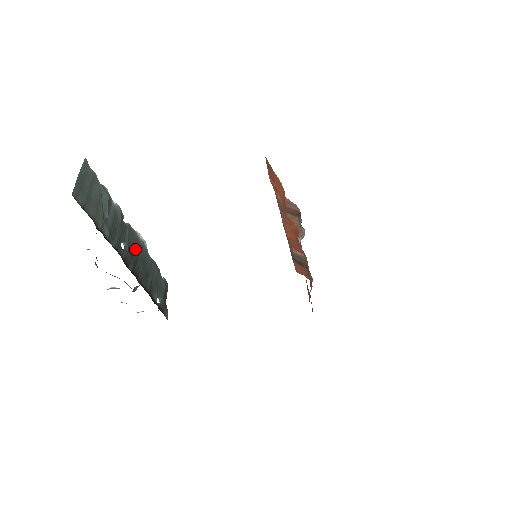
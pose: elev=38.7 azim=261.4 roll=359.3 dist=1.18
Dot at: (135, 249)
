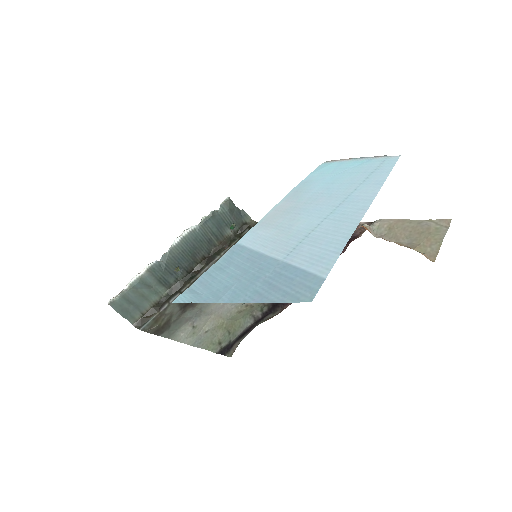
Dot at: (184, 255)
